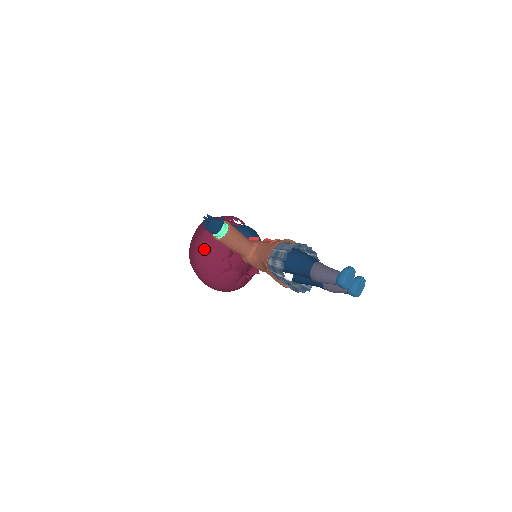
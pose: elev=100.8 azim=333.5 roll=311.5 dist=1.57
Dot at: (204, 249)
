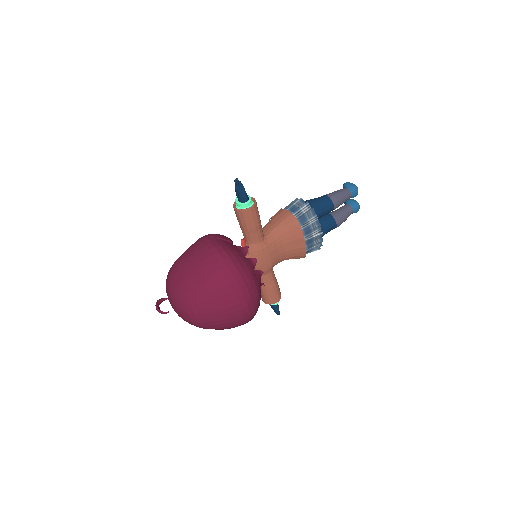
Dot at: (226, 249)
